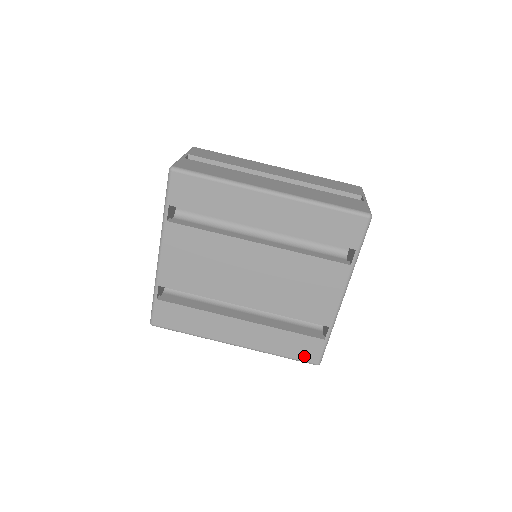
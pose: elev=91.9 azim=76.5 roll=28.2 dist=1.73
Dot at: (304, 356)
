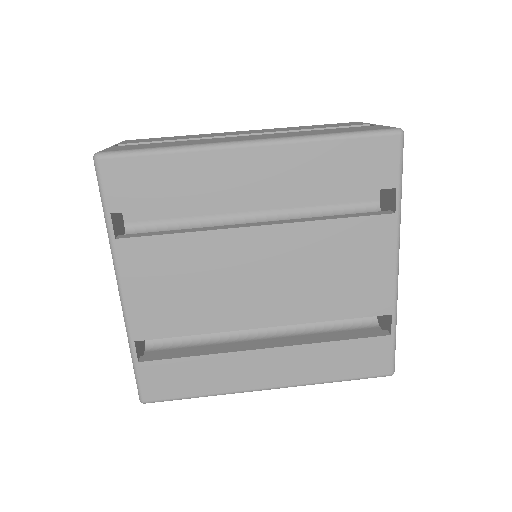
Dot at: (370, 369)
